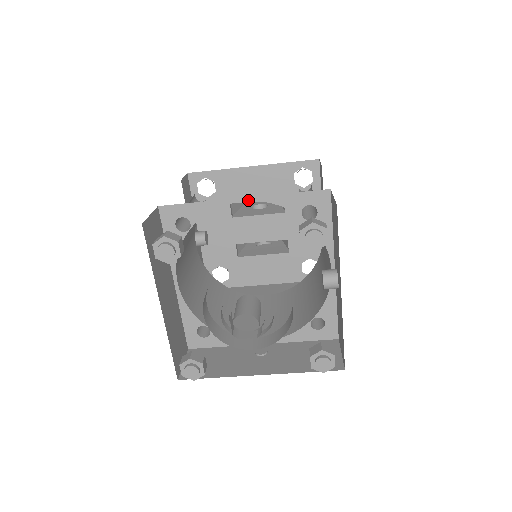
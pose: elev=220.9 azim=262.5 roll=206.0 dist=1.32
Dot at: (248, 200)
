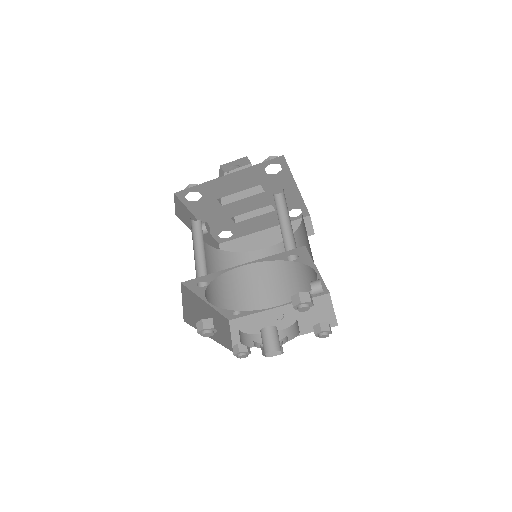
Dot at: (245, 264)
